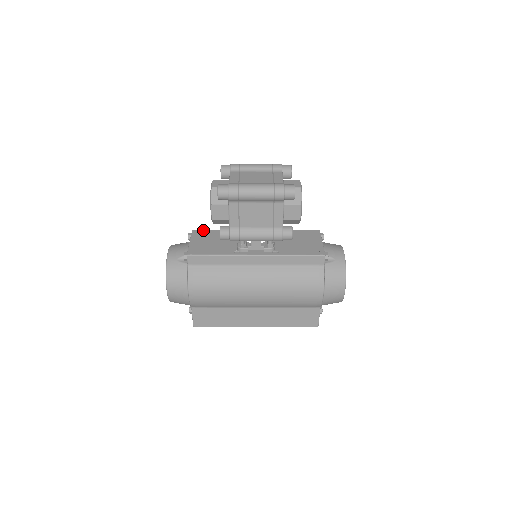
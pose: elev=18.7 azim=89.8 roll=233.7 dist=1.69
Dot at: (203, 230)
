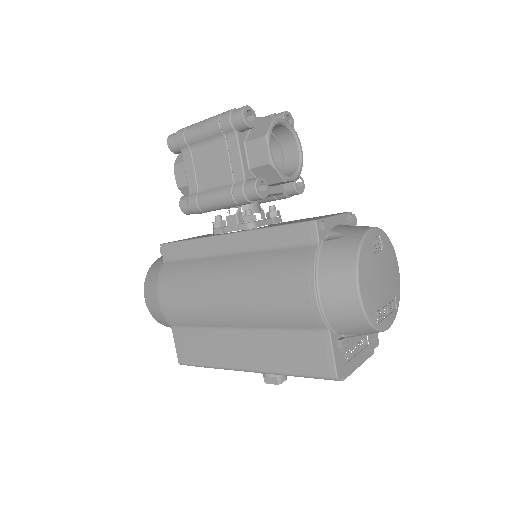
Dot at: occluded
